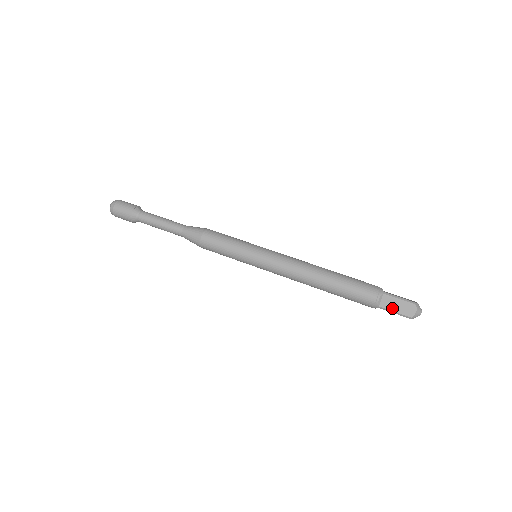
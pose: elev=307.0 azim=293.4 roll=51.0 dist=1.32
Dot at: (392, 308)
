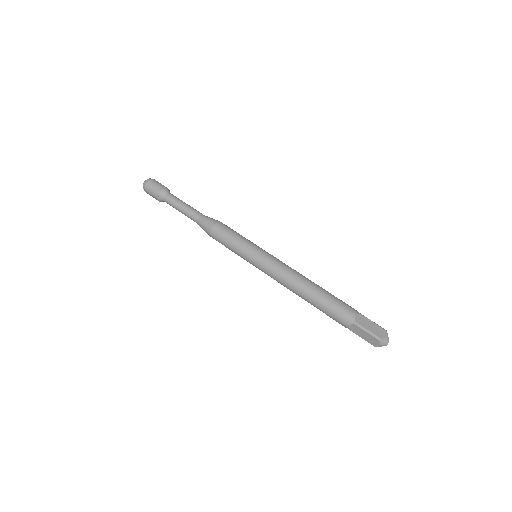
Dot at: (366, 326)
